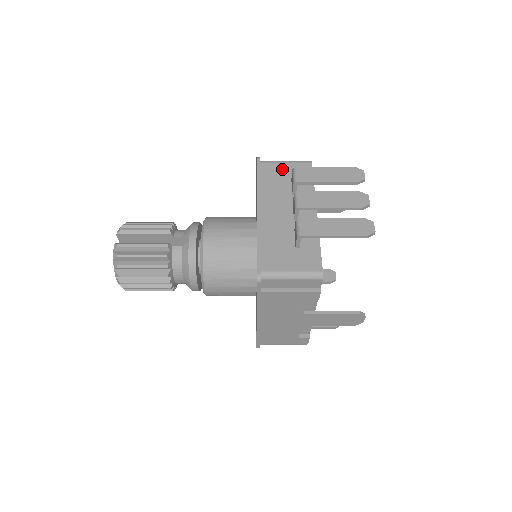
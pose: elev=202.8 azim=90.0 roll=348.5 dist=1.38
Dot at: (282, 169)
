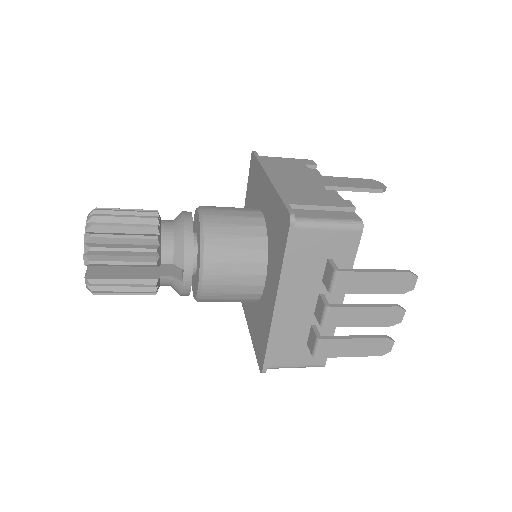
Dot at: (321, 241)
